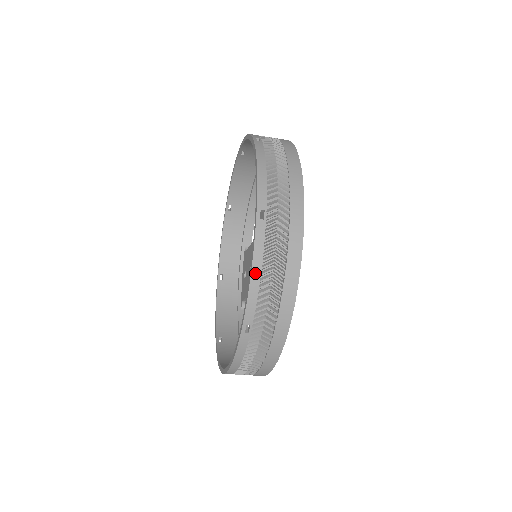
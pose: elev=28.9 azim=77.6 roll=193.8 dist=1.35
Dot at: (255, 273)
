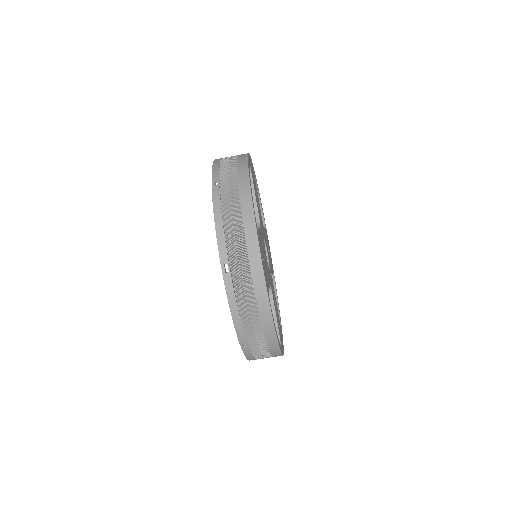
Dot at: (234, 314)
